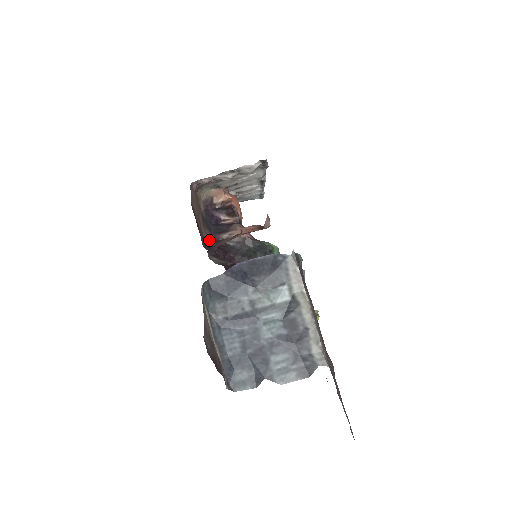
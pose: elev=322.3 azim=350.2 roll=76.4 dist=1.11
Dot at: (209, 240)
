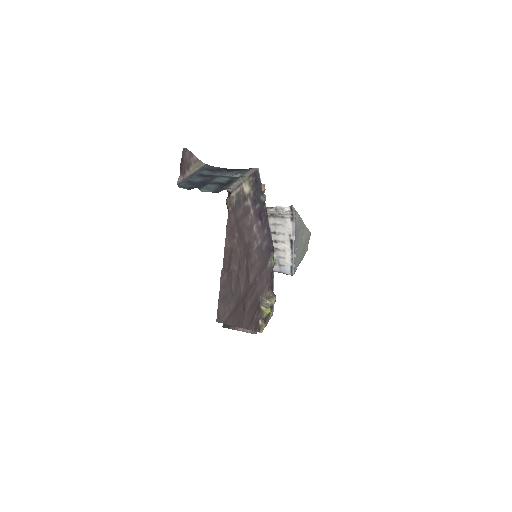
Dot at: occluded
